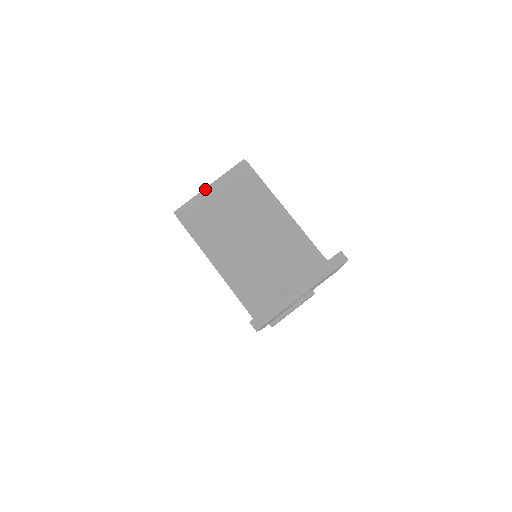
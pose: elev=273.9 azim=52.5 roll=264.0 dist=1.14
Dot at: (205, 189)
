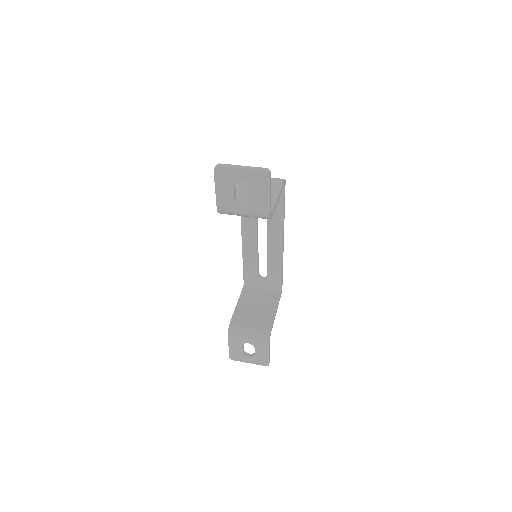
Dot at: occluded
